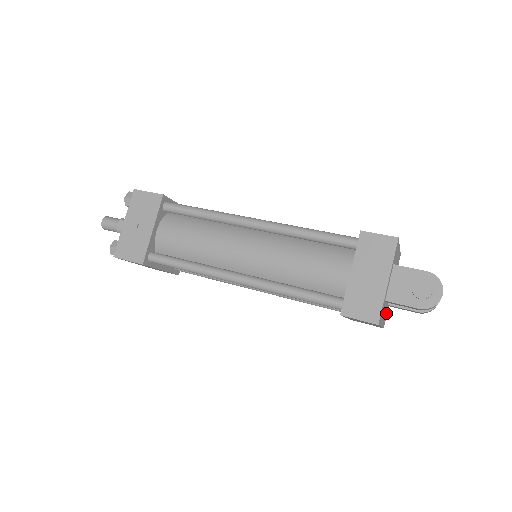
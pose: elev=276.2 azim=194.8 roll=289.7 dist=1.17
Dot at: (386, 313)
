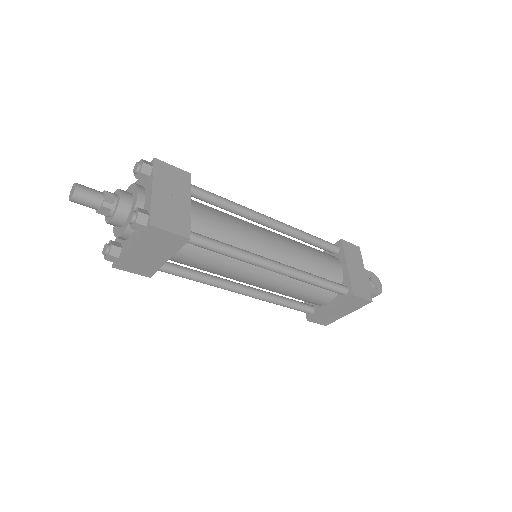
Dot at: occluded
